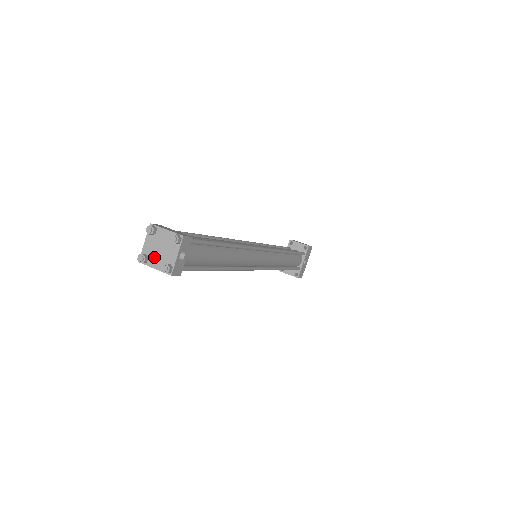
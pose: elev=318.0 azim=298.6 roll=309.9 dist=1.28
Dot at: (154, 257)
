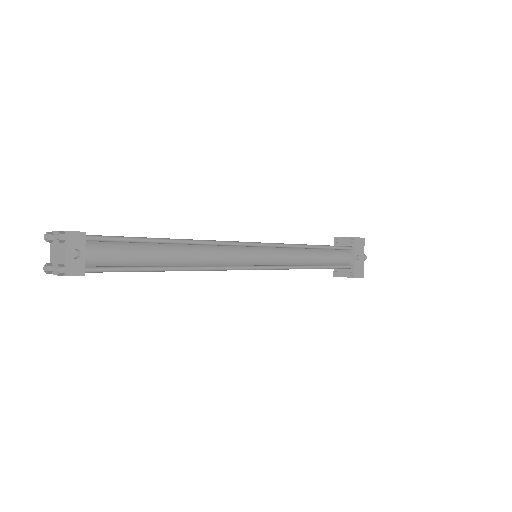
Dot at: (55, 263)
